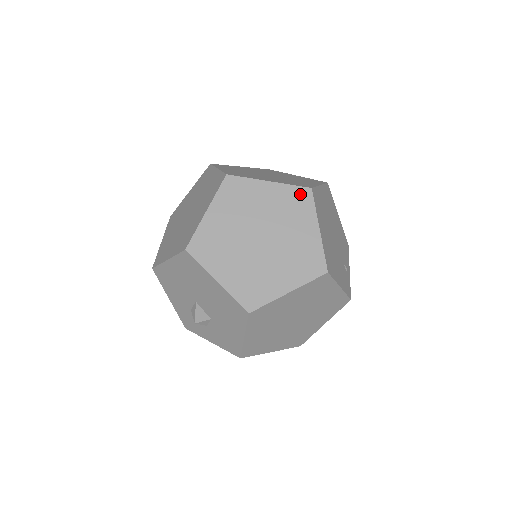
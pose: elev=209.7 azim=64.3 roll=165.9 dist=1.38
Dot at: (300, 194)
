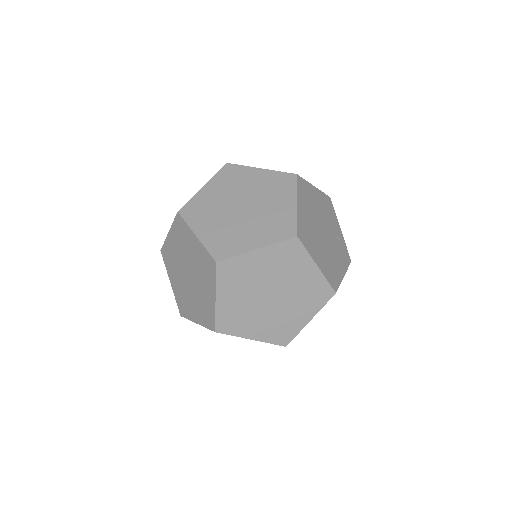
Dot at: (289, 247)
